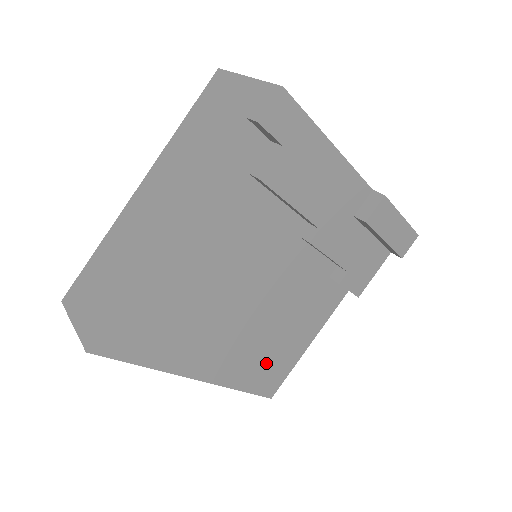
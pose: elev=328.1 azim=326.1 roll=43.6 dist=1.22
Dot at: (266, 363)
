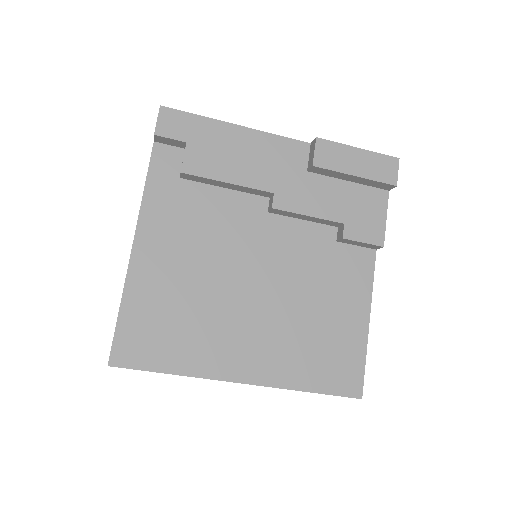
Dot at: (321, 353)
